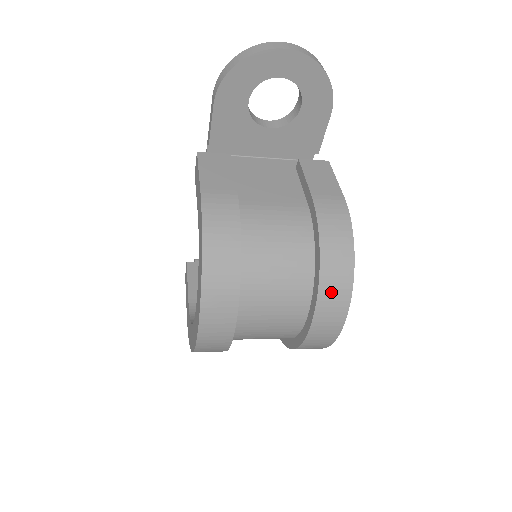
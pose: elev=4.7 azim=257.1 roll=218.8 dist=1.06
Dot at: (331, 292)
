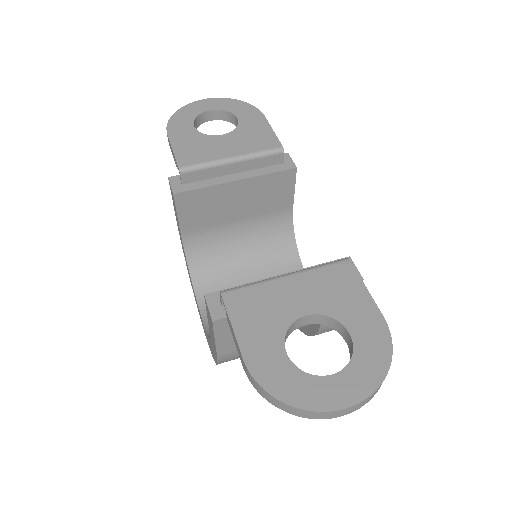
Dot at: occluded
